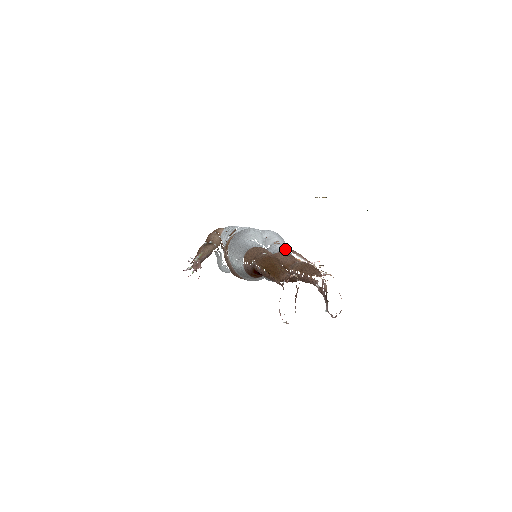
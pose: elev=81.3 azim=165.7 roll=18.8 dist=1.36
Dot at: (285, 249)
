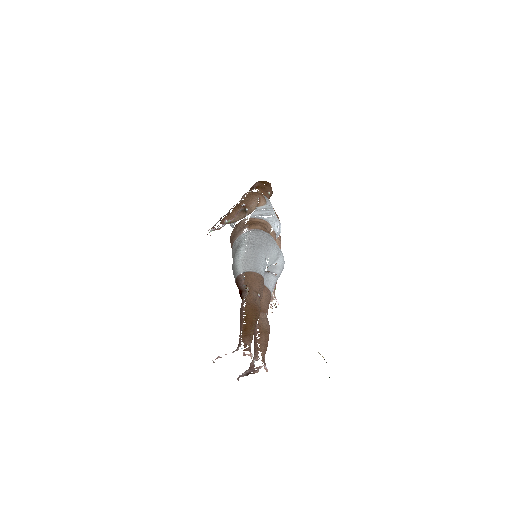
Dot at: (273, 286)
